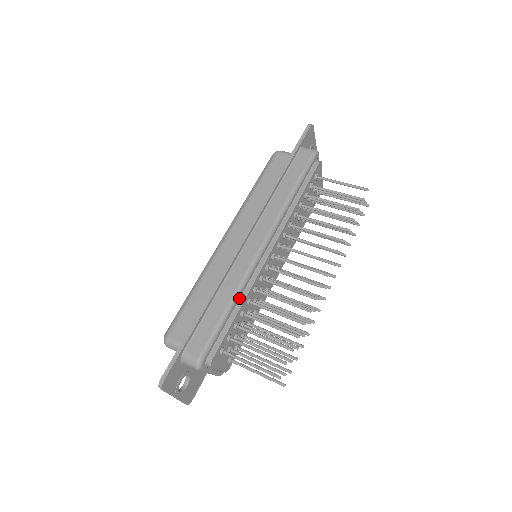
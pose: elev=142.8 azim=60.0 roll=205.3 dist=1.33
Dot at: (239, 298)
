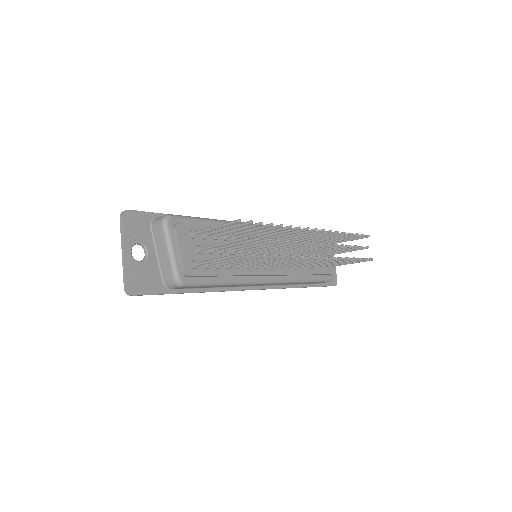
Dot at: occluded
